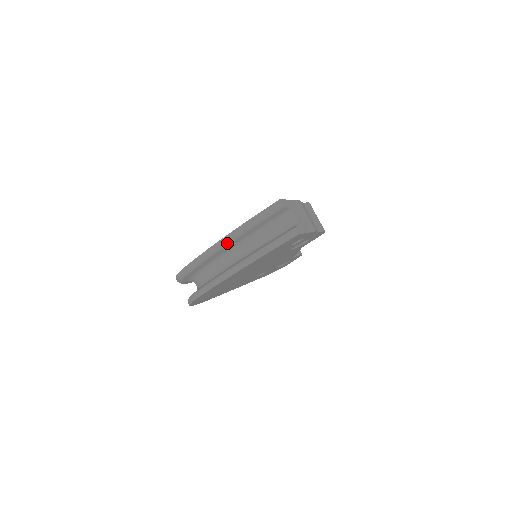
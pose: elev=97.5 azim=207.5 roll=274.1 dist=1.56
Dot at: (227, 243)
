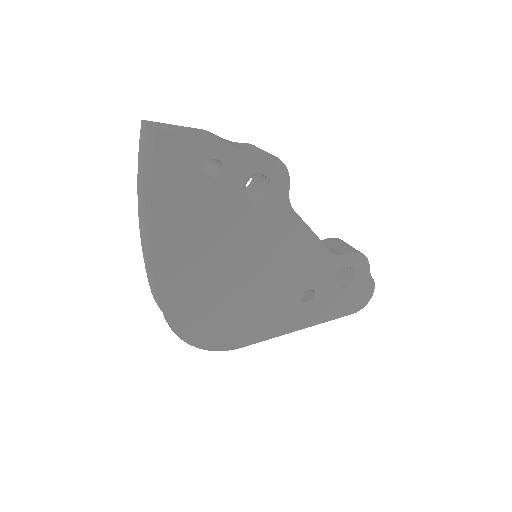
Dot at: (142, 215)
